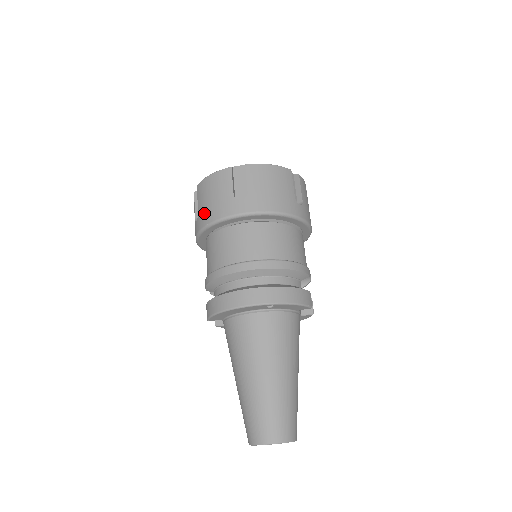
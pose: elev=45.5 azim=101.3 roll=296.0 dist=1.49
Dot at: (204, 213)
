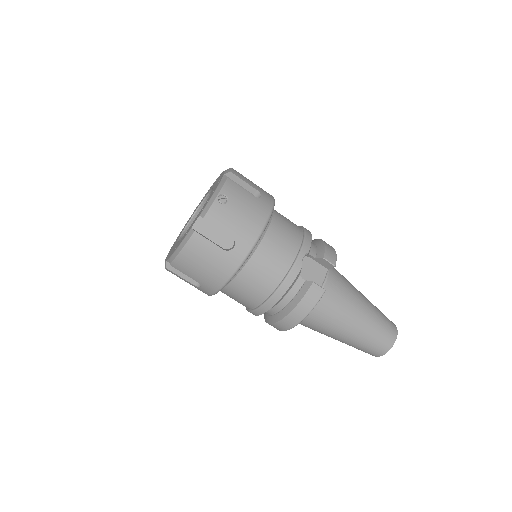
Dot at: occluded
